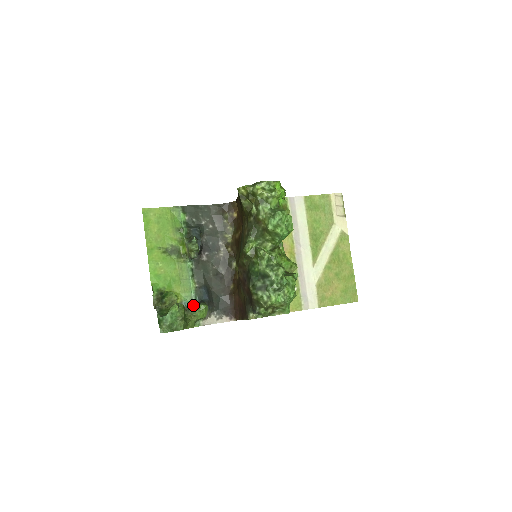
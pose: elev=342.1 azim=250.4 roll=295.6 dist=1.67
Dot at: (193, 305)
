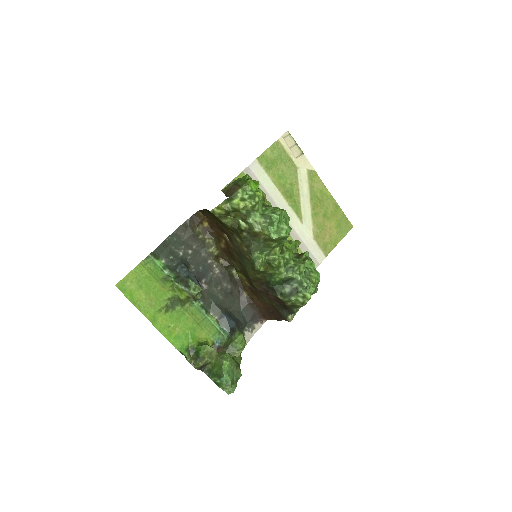
Dot at: (225, 338)
